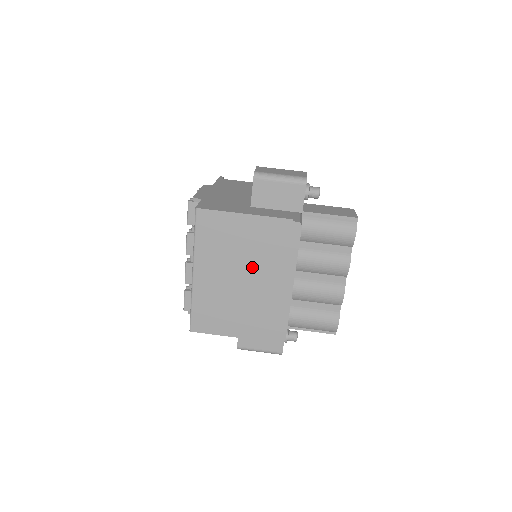
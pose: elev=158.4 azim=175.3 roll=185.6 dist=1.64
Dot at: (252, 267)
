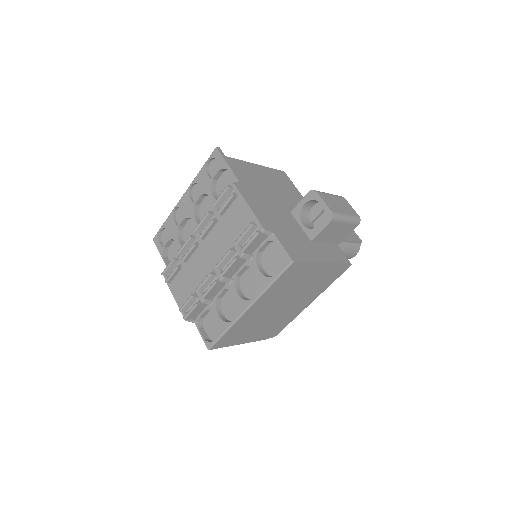
Dot at: (296, 297)
